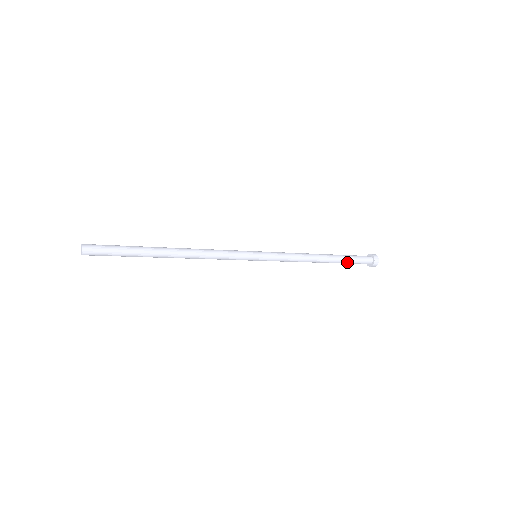
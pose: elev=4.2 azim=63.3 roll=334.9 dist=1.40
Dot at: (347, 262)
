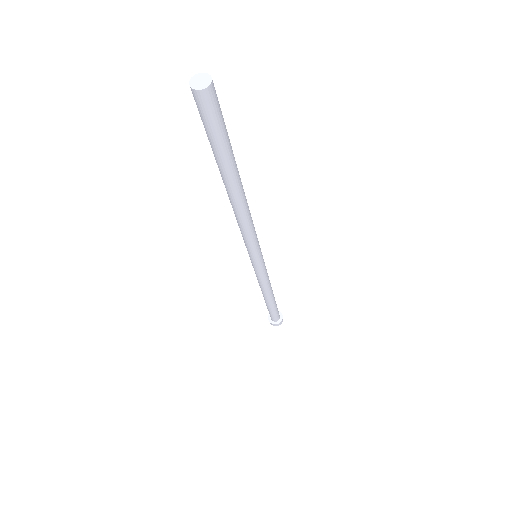
Dot at: (275, 308)
